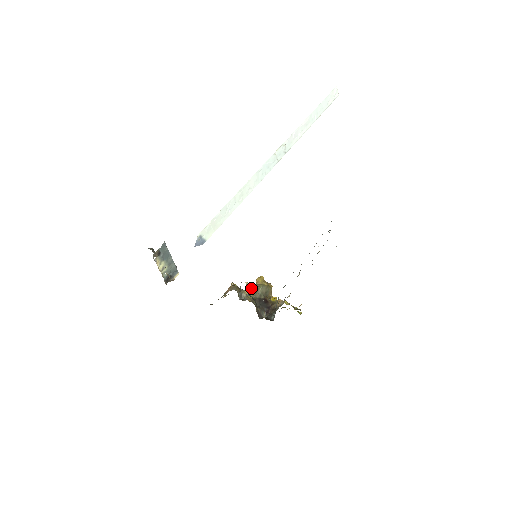
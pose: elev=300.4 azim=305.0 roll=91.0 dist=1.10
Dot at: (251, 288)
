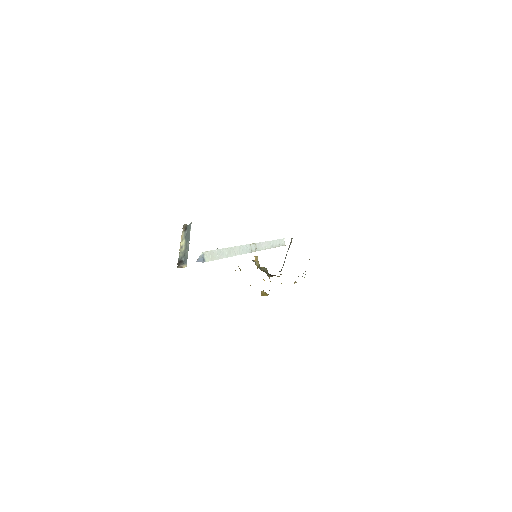
Dot at: (258, 261)
